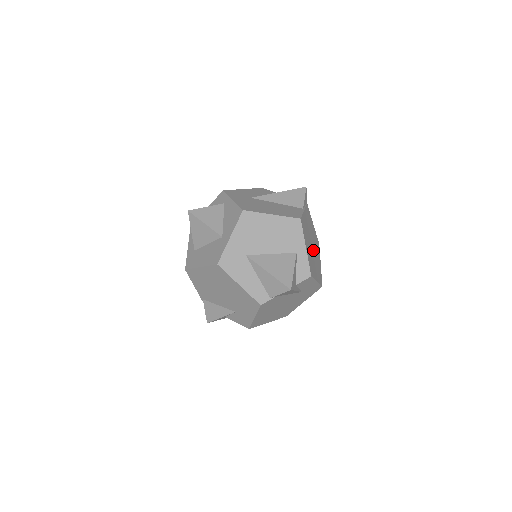
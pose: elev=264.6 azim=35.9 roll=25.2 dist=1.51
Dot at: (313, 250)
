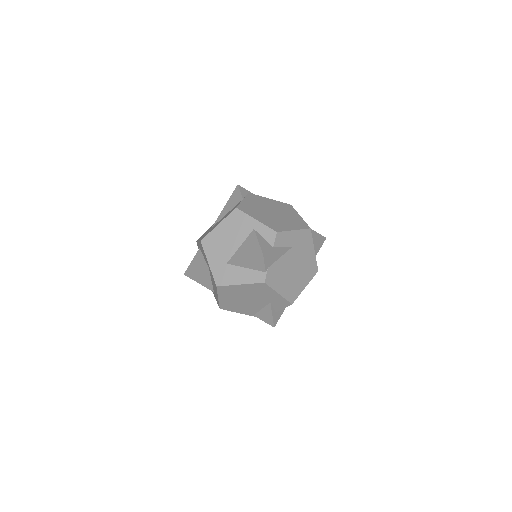
Dot at: (276, 215)
